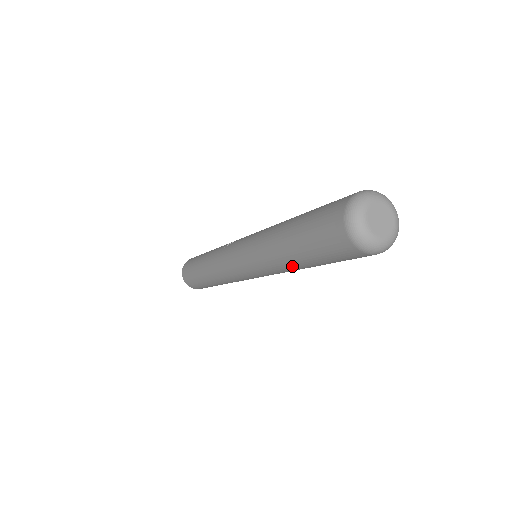
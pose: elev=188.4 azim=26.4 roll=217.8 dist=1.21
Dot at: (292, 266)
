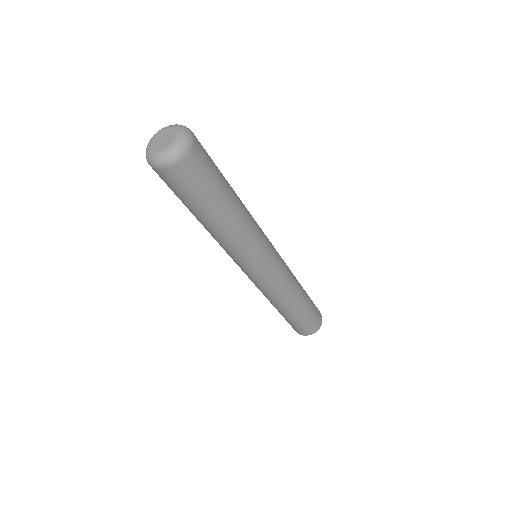
Dot at: (216, 230)
